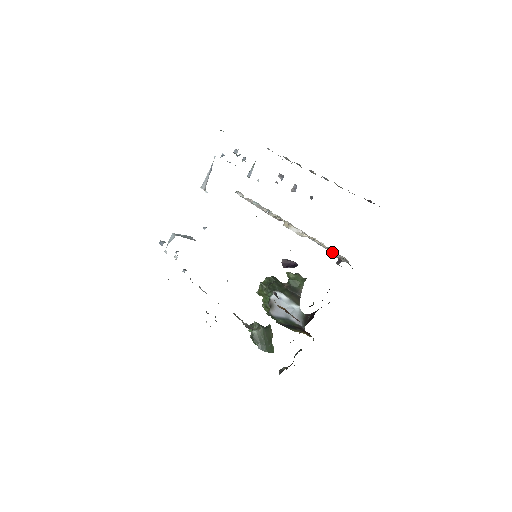
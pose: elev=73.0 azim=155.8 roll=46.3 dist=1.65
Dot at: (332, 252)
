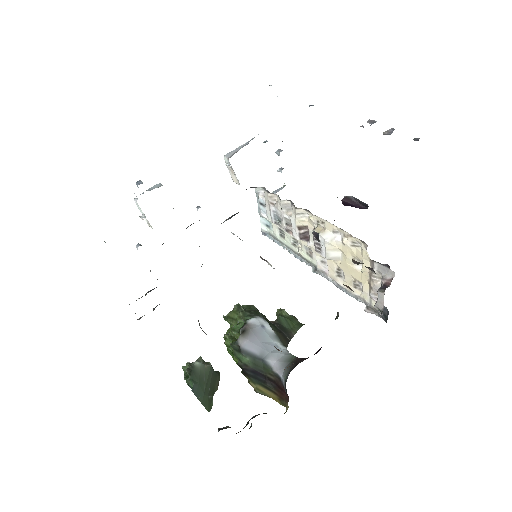
Dot at: (358, 298)
